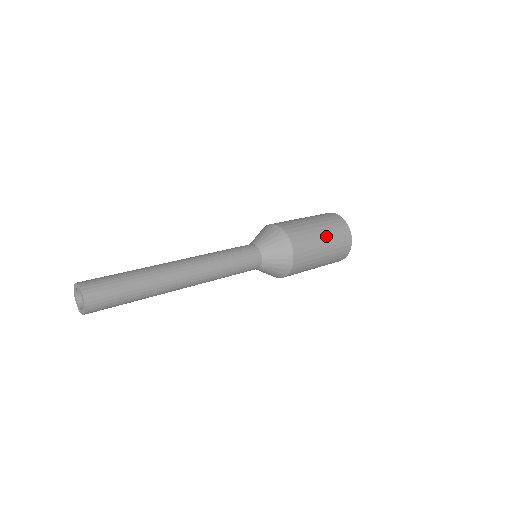
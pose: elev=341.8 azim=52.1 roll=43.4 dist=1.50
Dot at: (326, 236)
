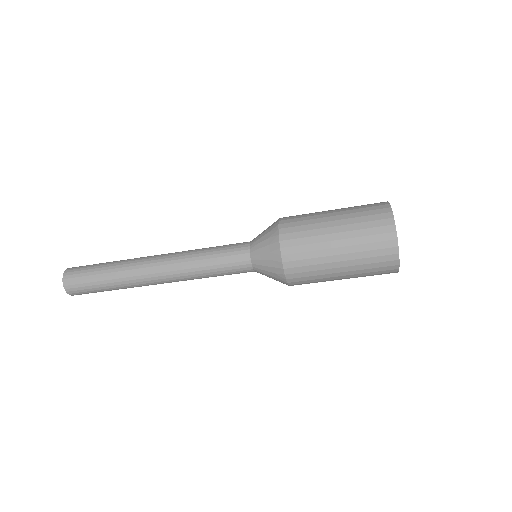
Dot at: occluded
